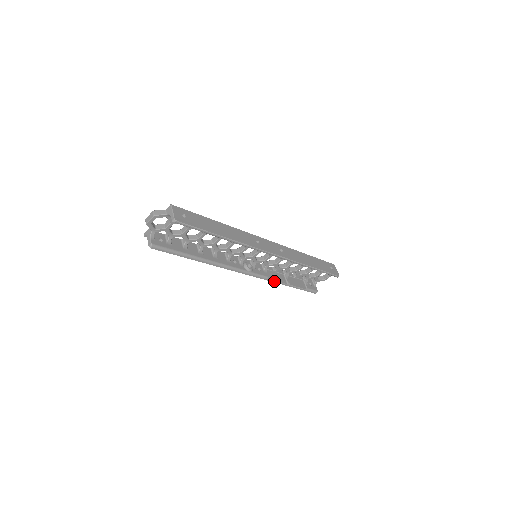
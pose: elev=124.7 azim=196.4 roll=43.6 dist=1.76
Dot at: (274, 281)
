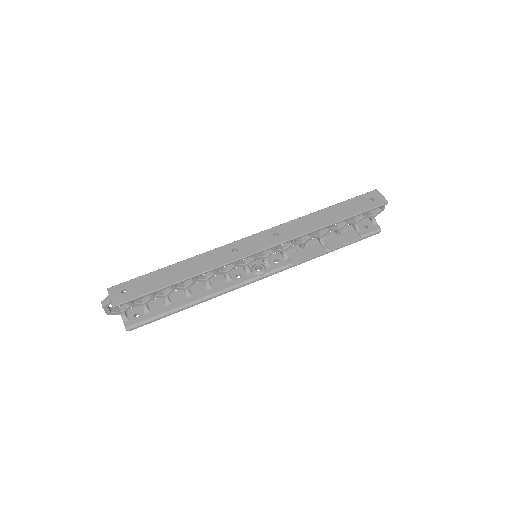
Dot at: (304, 261)
